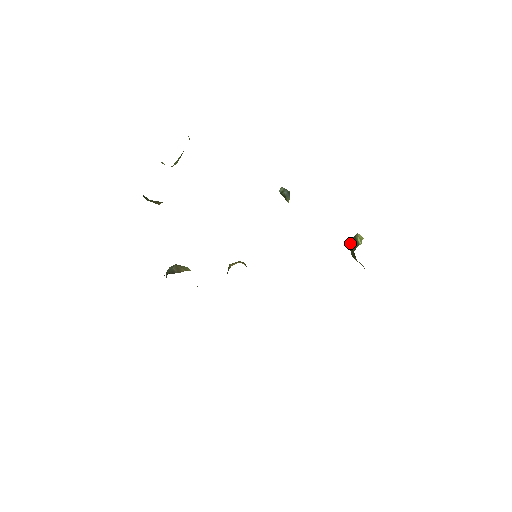
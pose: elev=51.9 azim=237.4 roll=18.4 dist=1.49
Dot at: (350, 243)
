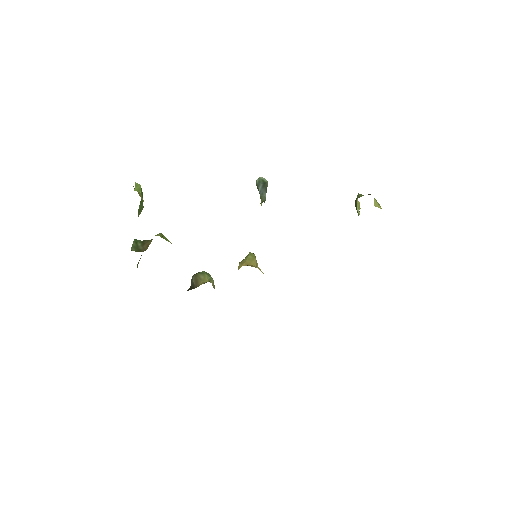
Dot at: (355, 205)
